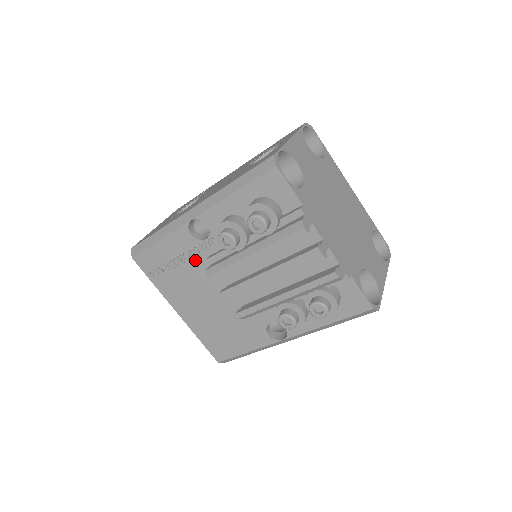
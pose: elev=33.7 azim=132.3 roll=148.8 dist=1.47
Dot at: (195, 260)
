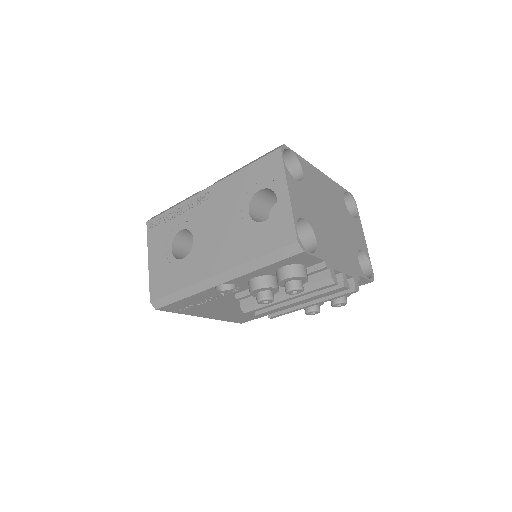
Dot at: (221, 298)
